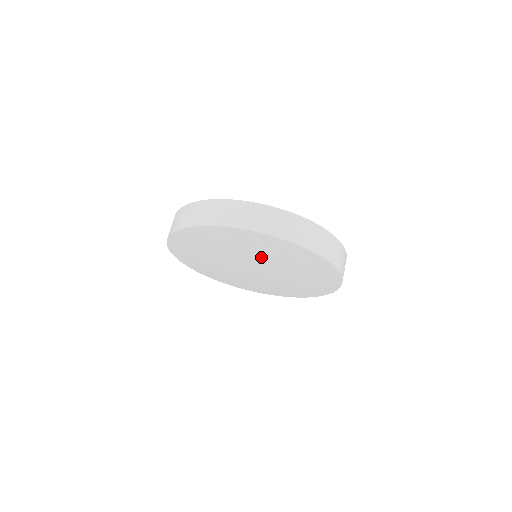
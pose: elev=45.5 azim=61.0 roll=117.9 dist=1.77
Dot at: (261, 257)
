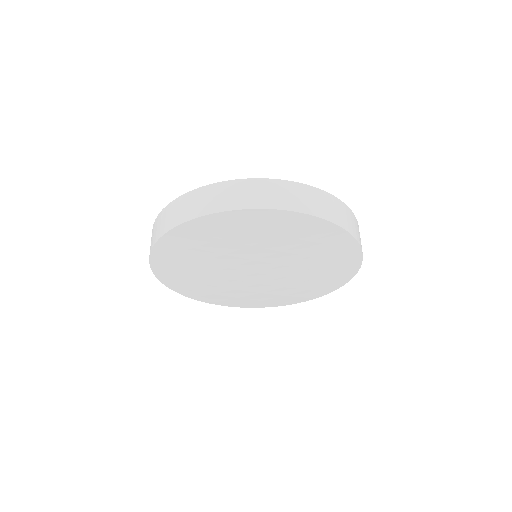
Dot at: (238, 249)
